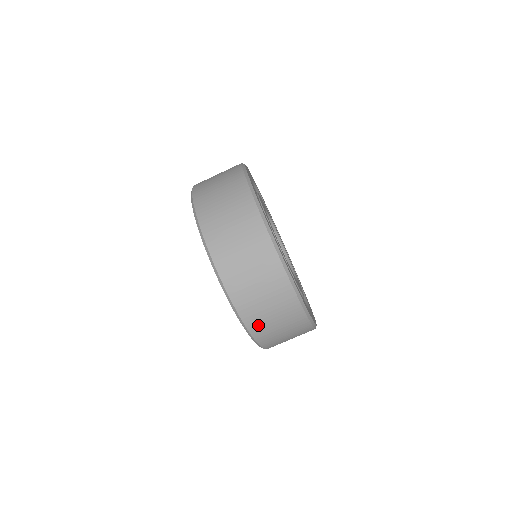
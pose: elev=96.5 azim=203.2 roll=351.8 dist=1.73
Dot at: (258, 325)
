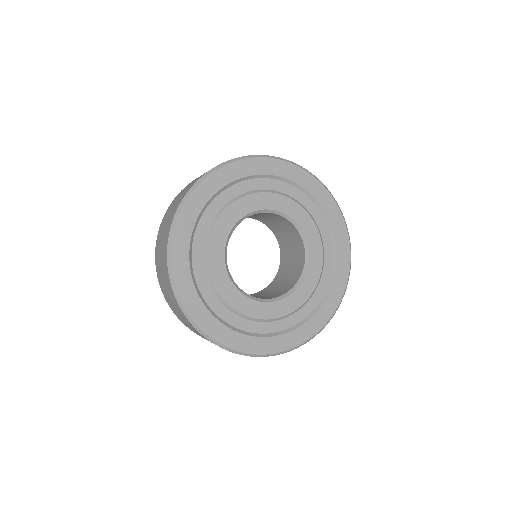
Dot at: occluded
